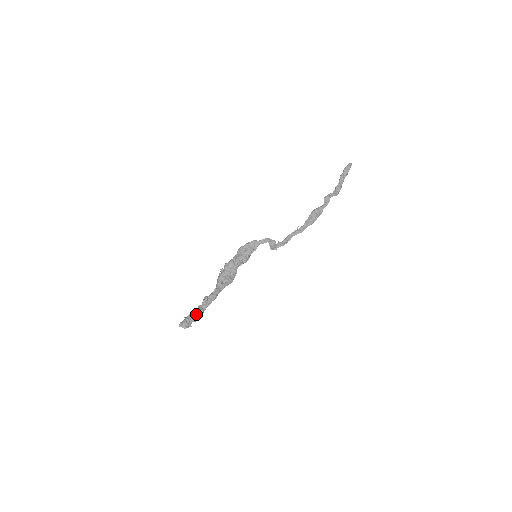
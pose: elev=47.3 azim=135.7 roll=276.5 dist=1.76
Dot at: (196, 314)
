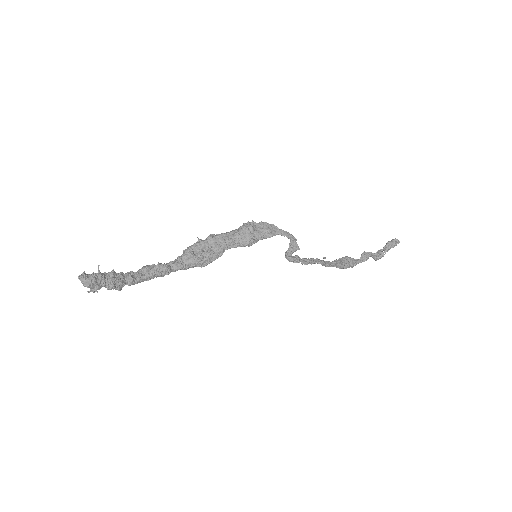
Dot at: (119, 278)
